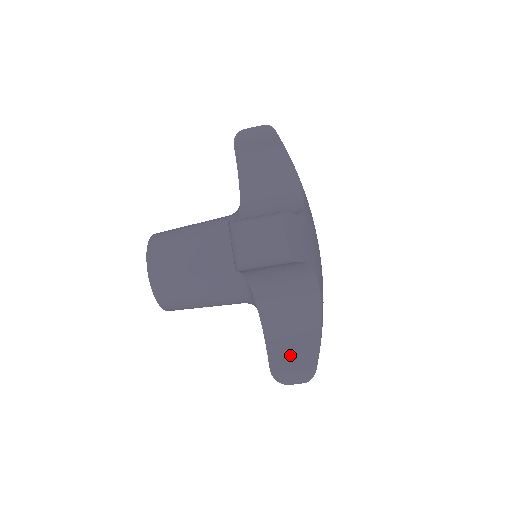
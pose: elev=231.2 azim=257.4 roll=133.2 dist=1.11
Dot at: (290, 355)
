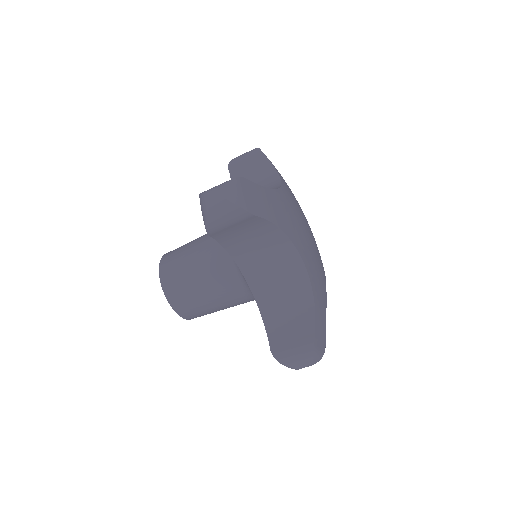
Dot at: (288, 334)
